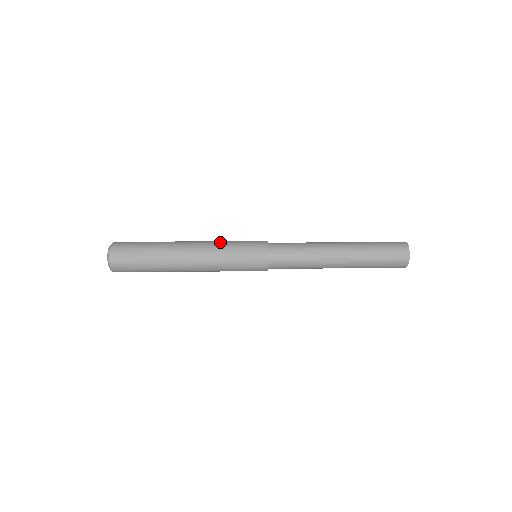
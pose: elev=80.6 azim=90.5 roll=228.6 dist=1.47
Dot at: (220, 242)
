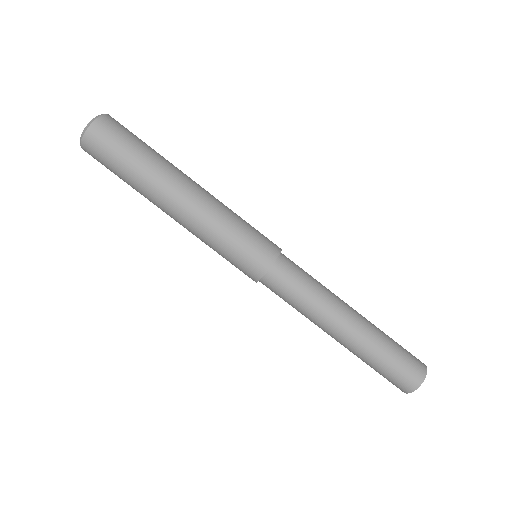
Dot at: (220, 220)
